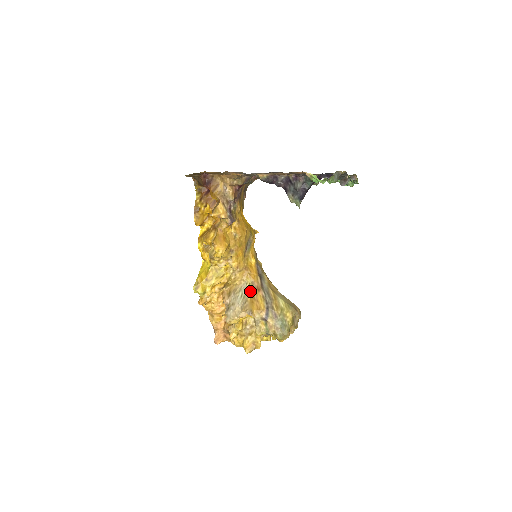
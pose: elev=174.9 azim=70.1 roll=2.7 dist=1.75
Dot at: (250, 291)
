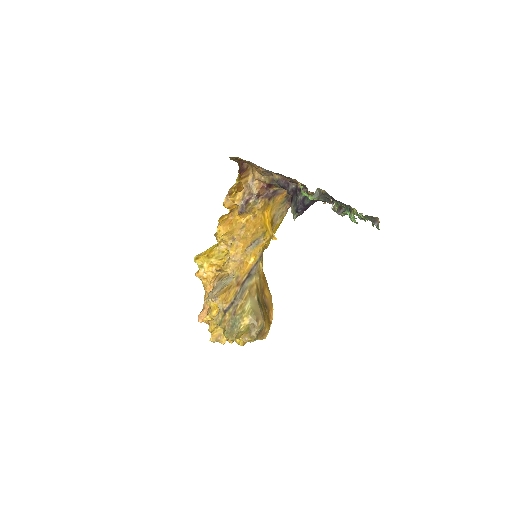
Dot at: (231, 282)
